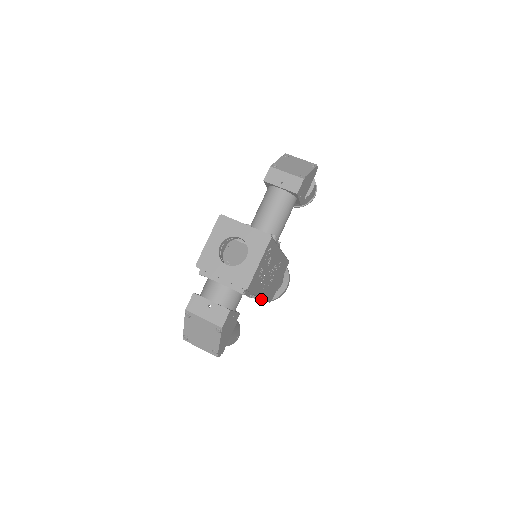
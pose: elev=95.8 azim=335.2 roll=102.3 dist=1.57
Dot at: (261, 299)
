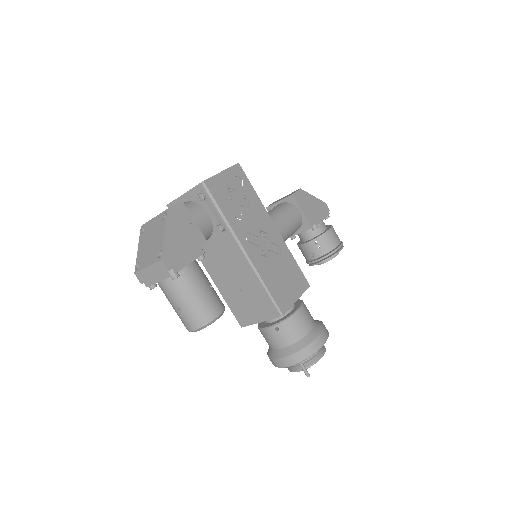
Dot at: (286, 354)
